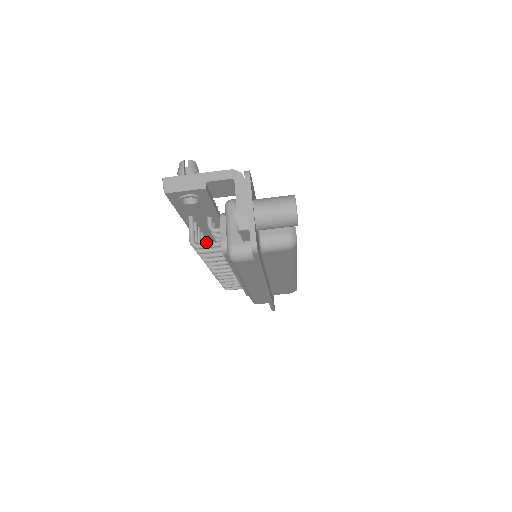
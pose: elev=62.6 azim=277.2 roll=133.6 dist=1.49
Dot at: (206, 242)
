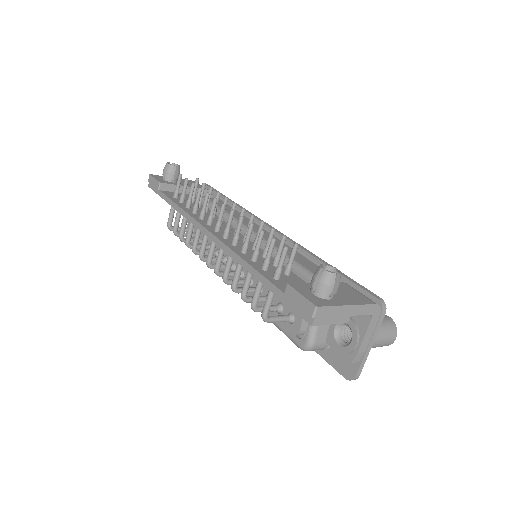
Dot at: (278, 317)
